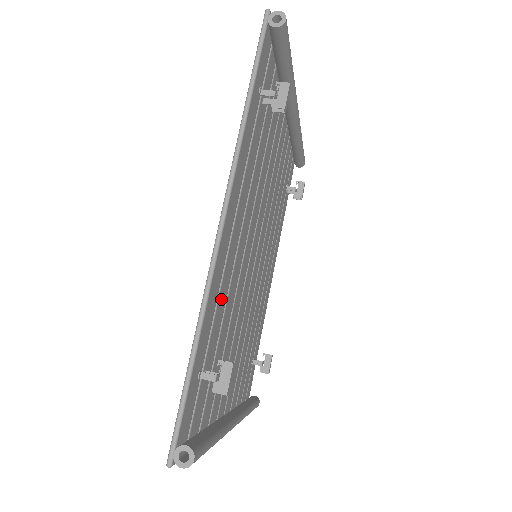
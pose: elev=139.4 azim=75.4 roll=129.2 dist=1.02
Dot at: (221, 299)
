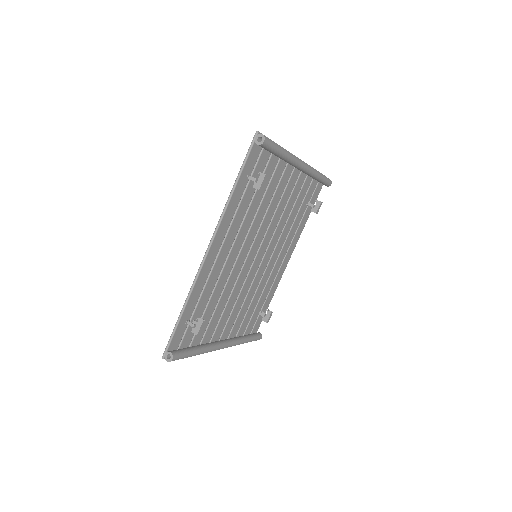
Dot at: (209, 286)
